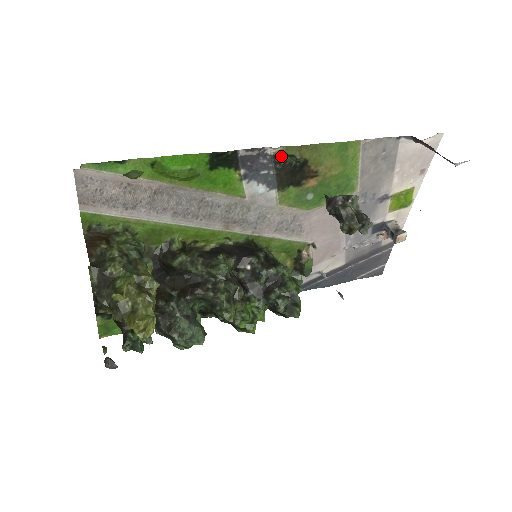
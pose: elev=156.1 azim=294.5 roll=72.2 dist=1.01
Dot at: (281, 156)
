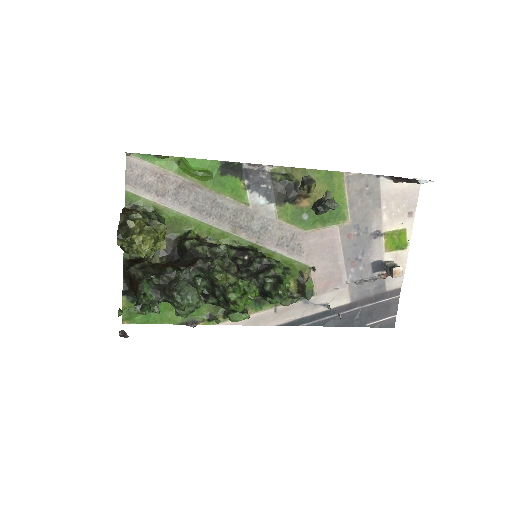
Dot at: (277, 174)
